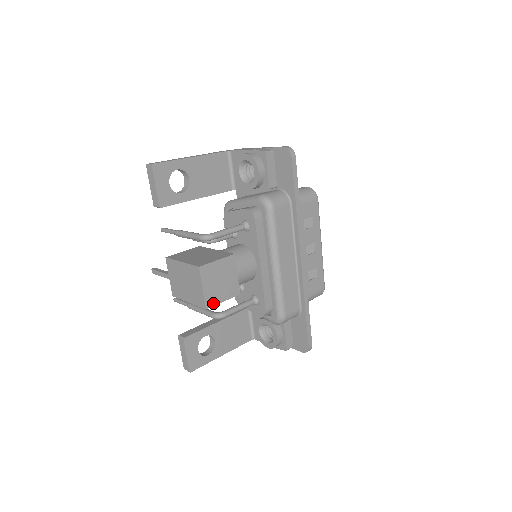
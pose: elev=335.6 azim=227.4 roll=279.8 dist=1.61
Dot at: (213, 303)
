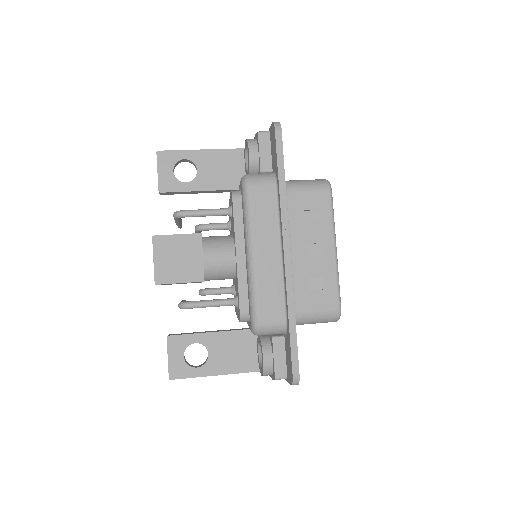
Dot at: (165, 281)
